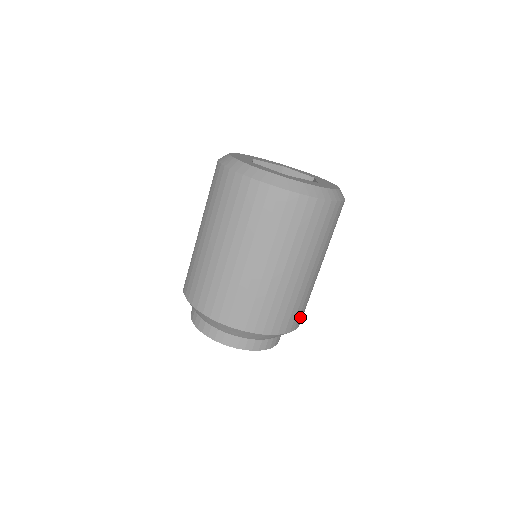
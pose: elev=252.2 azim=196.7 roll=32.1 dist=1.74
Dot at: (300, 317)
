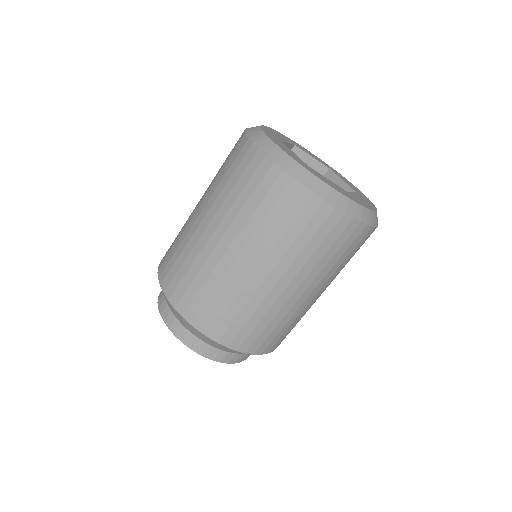
Dot at: occluded
